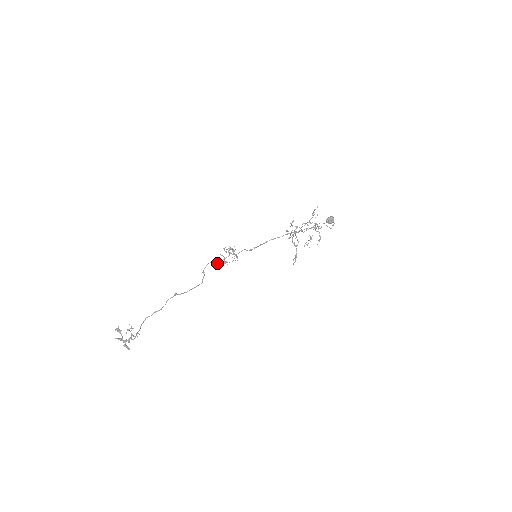
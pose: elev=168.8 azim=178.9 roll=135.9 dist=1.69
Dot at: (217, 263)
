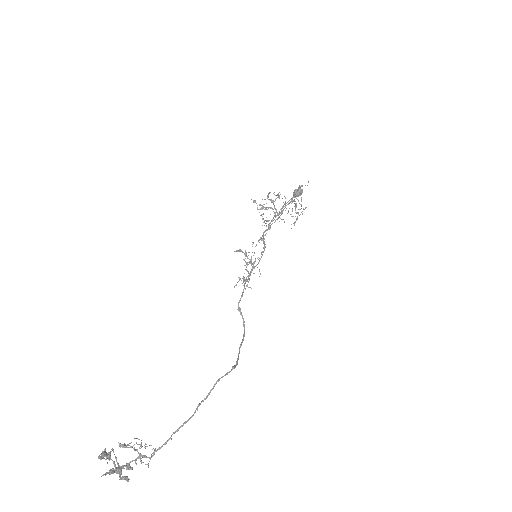
Dot at: (246, 286)
